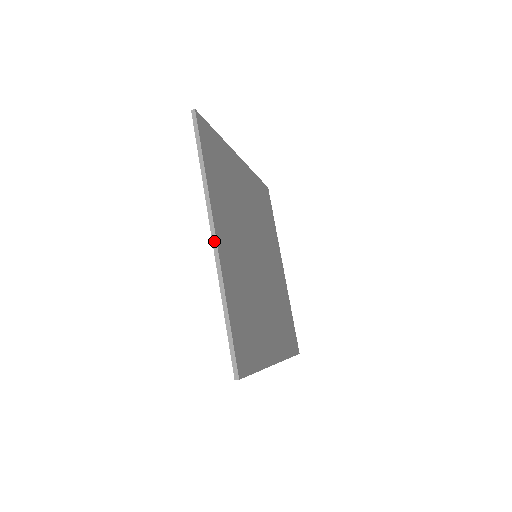
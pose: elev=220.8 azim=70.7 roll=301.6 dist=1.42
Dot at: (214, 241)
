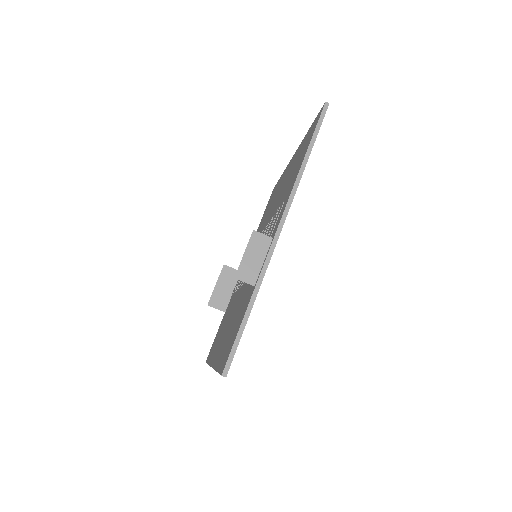
Dot at: occluded
